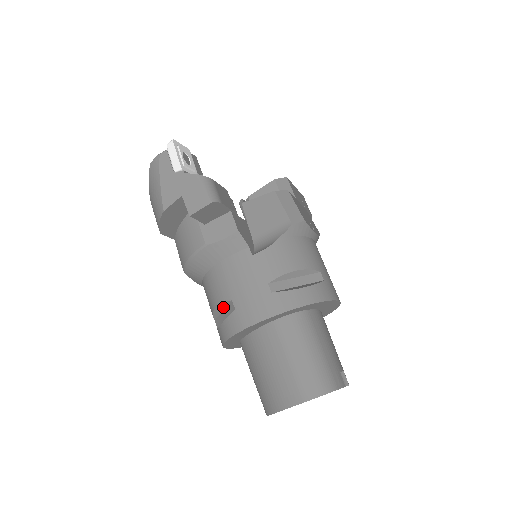
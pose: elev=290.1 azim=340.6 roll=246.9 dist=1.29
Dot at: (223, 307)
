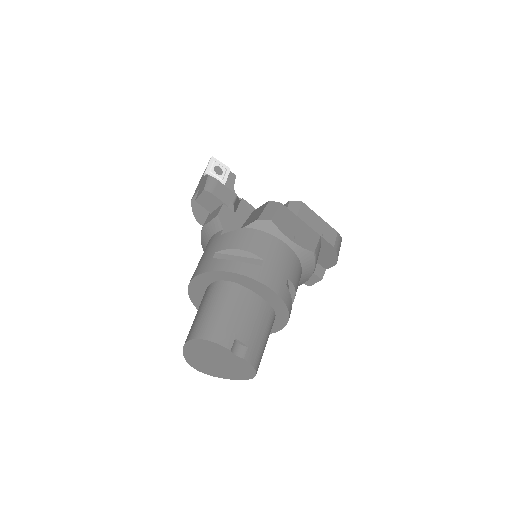
Dot at: occluded
